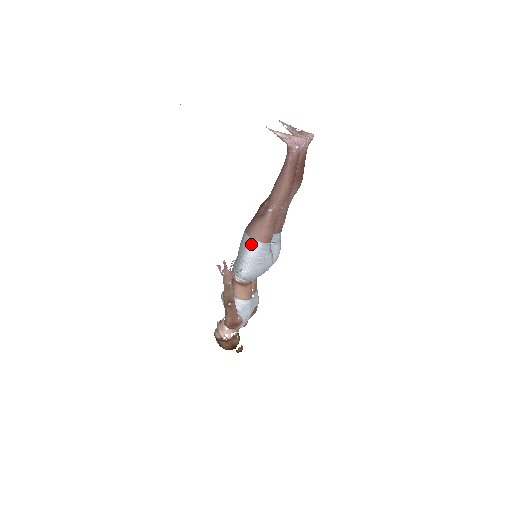
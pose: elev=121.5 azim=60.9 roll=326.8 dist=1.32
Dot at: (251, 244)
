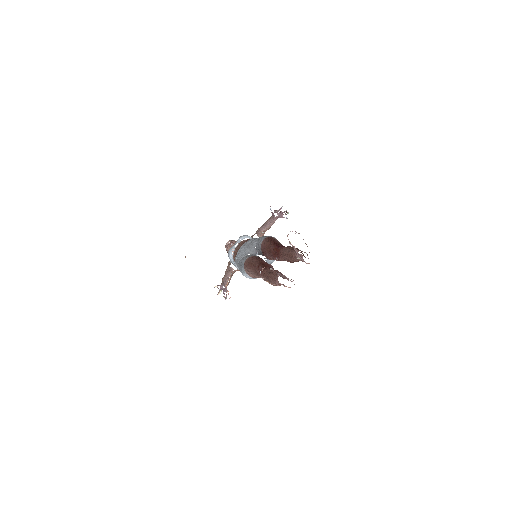
Dot at: (246, 275)
